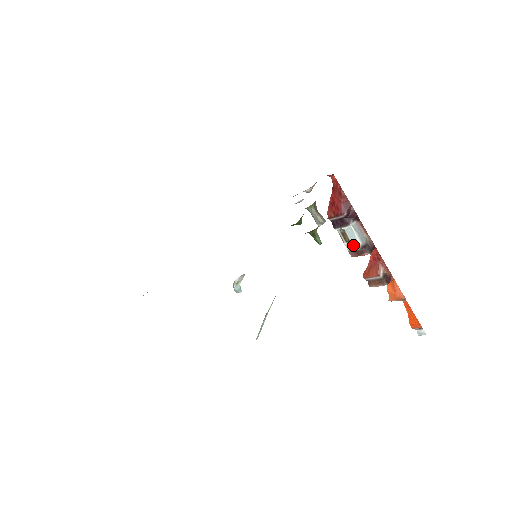
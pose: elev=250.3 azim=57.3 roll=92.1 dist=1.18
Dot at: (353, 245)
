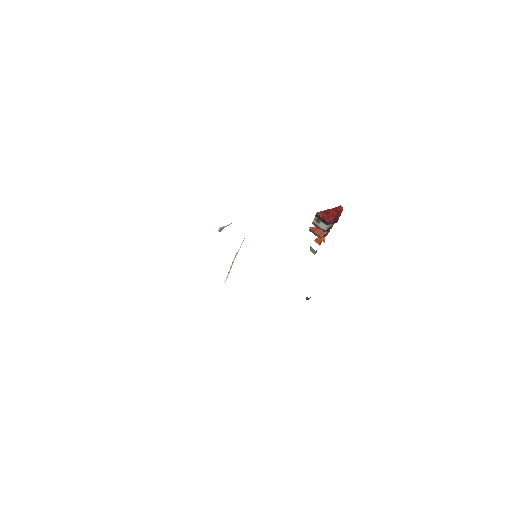
Dot at: (319, 225)
